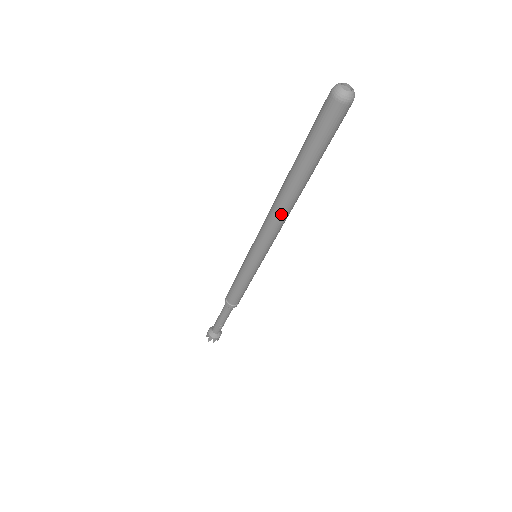
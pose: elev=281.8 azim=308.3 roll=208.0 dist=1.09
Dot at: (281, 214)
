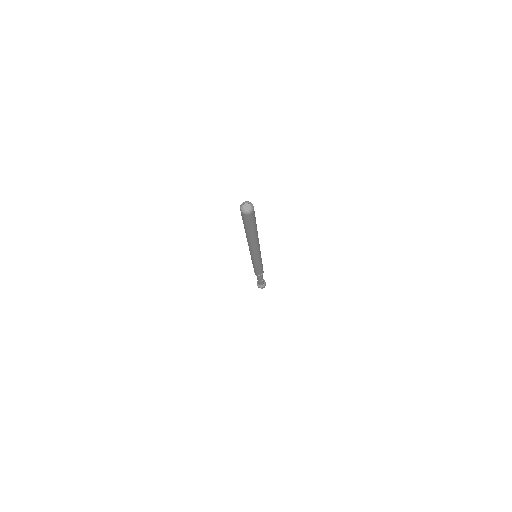
Dot at: (252, 245)
